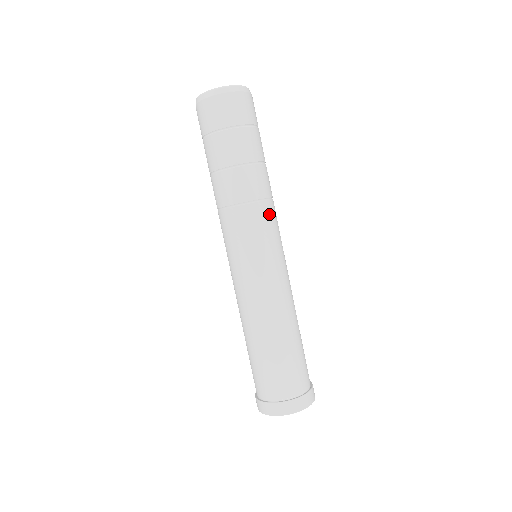
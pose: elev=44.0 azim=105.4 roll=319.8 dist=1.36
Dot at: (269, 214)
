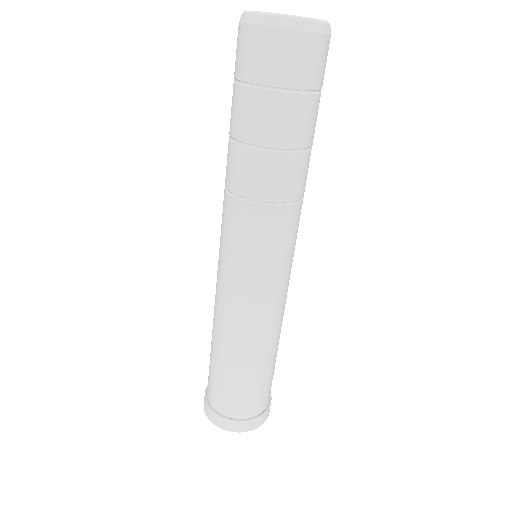
Dot at: occluded
